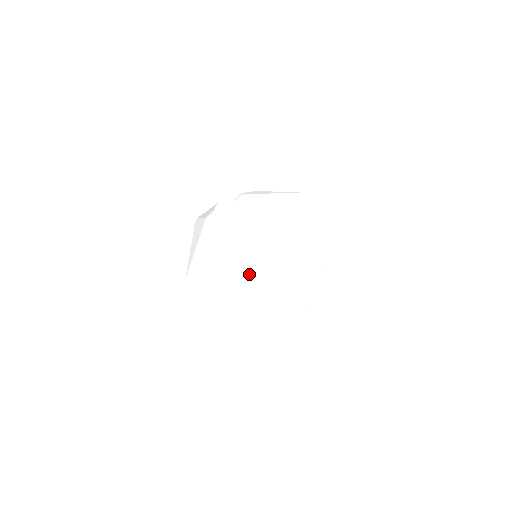
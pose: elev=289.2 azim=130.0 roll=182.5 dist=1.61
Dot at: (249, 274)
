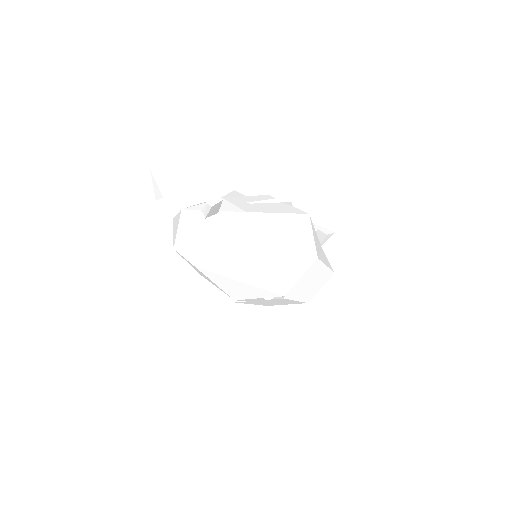
Dot at: occluded
